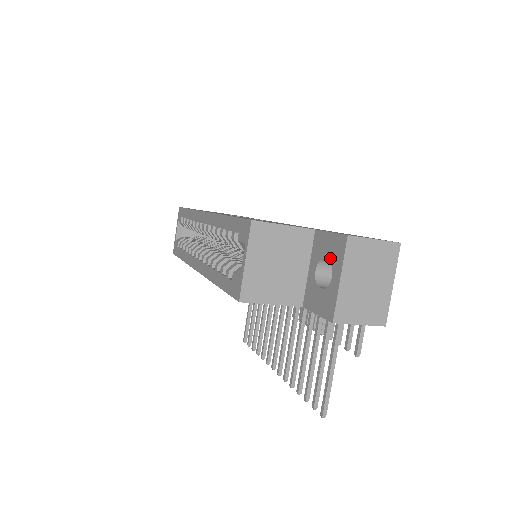
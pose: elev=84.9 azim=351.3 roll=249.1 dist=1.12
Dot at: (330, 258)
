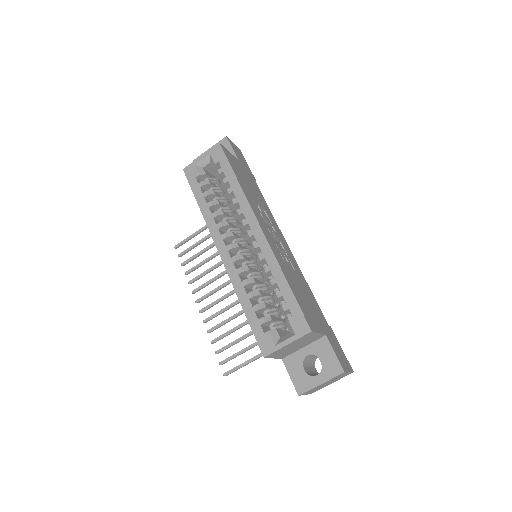
Dot at: (324, 365)
